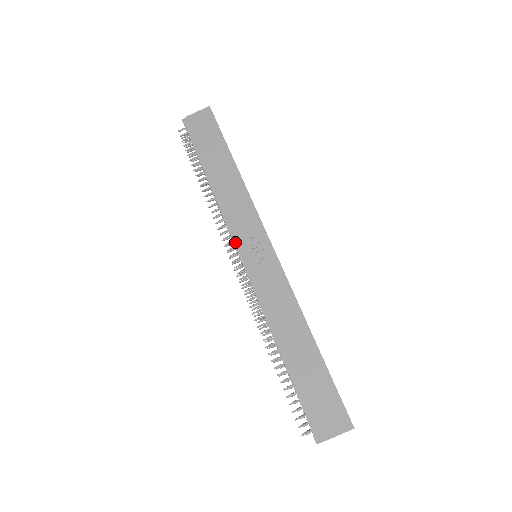
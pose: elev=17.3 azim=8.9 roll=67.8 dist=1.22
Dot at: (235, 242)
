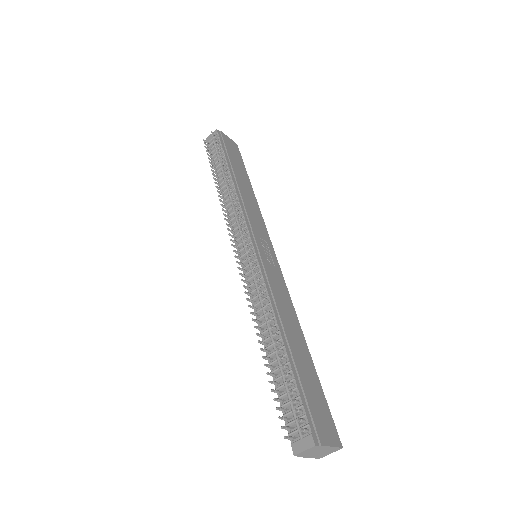
Dot at: (250, 230)
